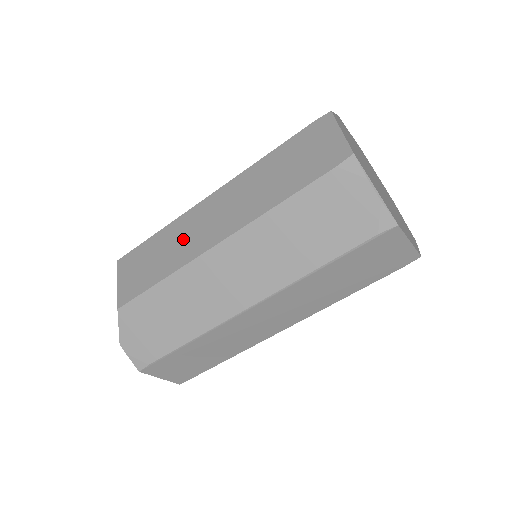
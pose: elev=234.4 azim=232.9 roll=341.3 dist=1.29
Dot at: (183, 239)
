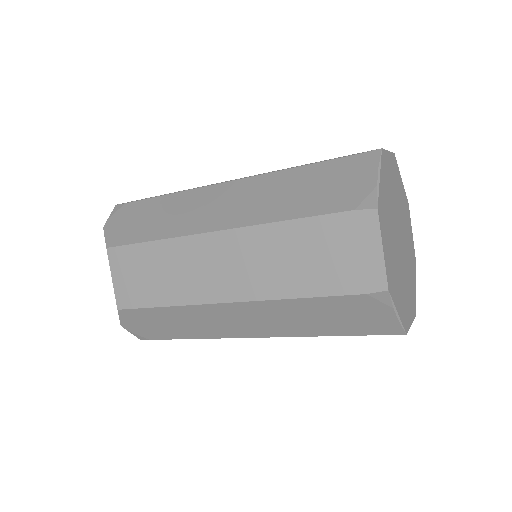
Dot at: (186, 272)
